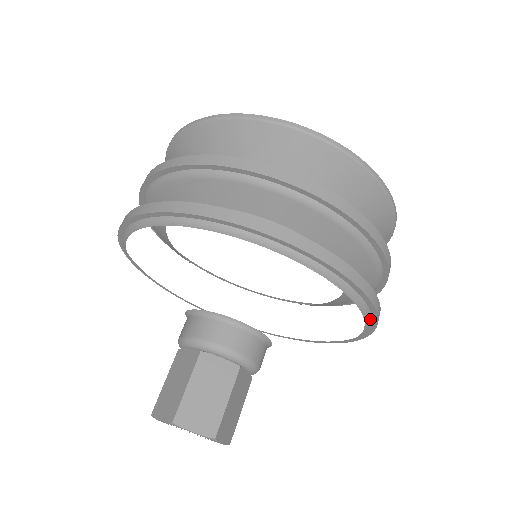
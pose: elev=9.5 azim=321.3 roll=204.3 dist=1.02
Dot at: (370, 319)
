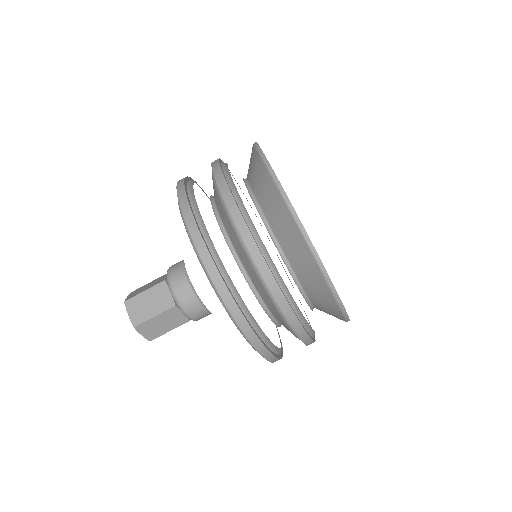
Dot at: occluded
